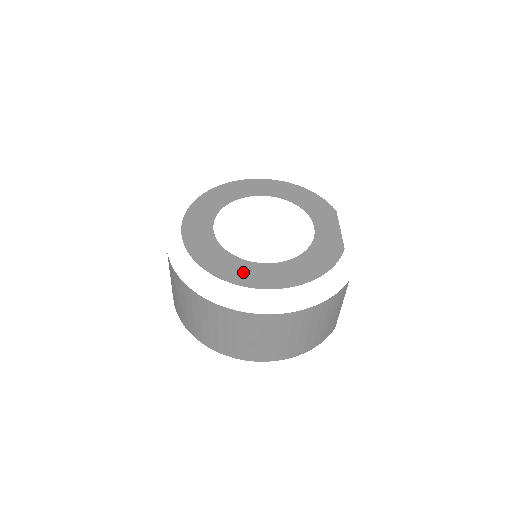
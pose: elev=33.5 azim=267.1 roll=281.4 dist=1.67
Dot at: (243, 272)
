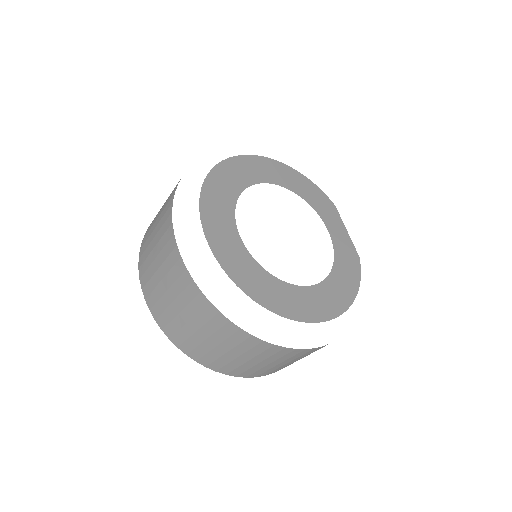
Dot at: (297, 302)
